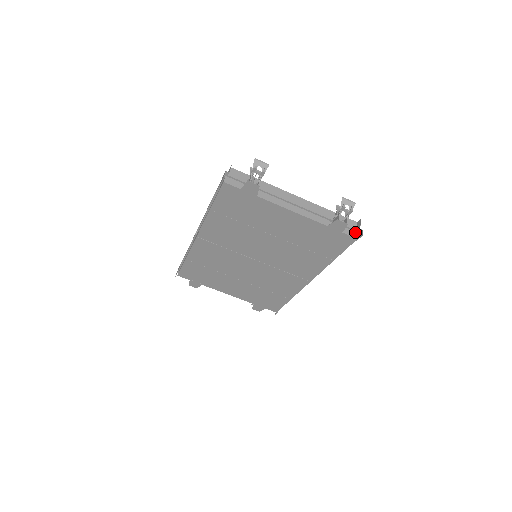
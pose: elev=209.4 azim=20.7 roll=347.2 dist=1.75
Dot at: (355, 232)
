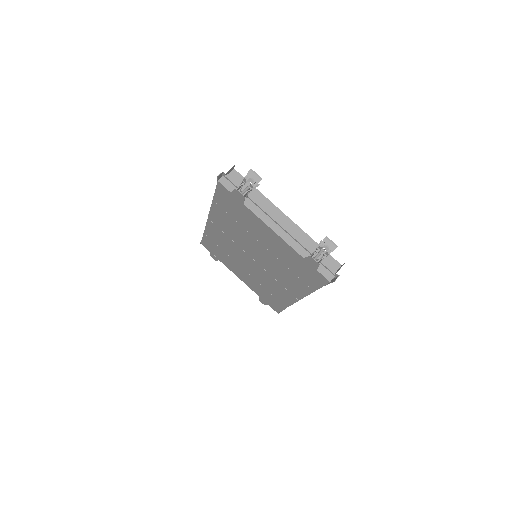
Dot at: (332, 274)
